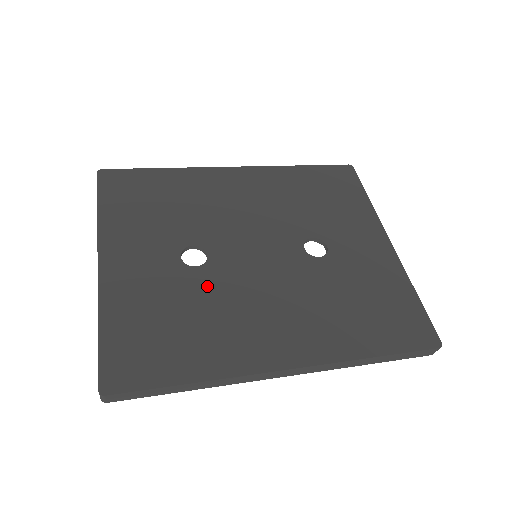
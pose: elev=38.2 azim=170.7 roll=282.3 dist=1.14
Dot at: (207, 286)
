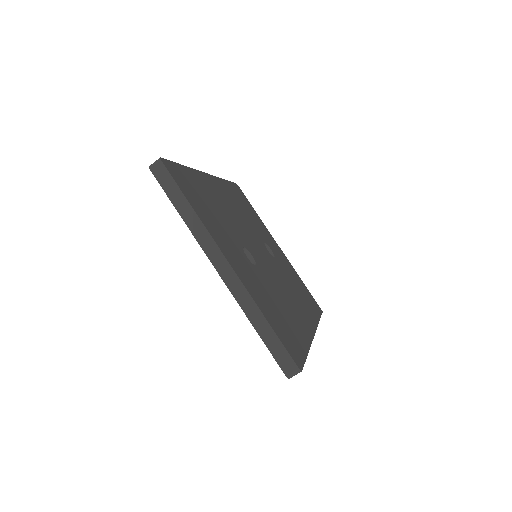
Dot at: (268, 281)
